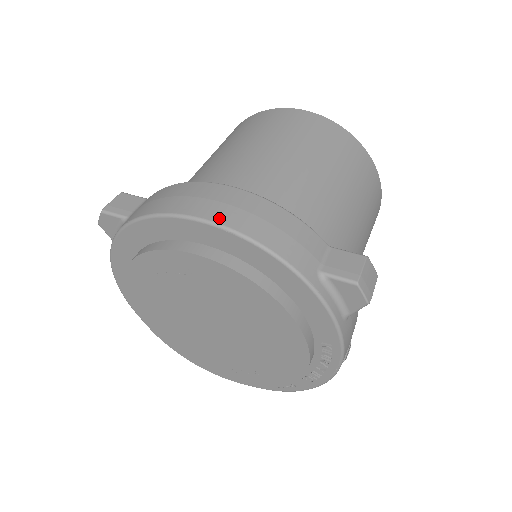
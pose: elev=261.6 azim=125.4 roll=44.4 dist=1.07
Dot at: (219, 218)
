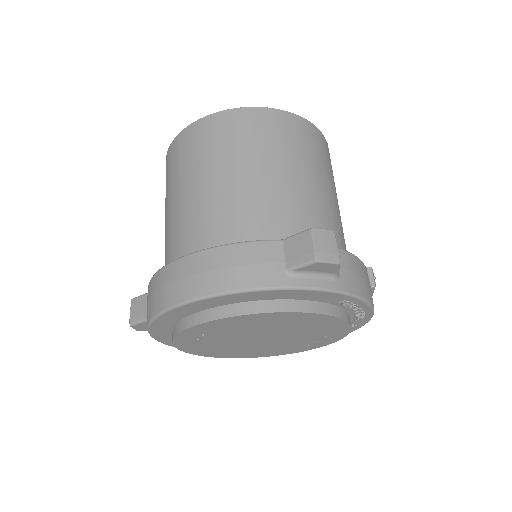
Dot at: (189, 294)
